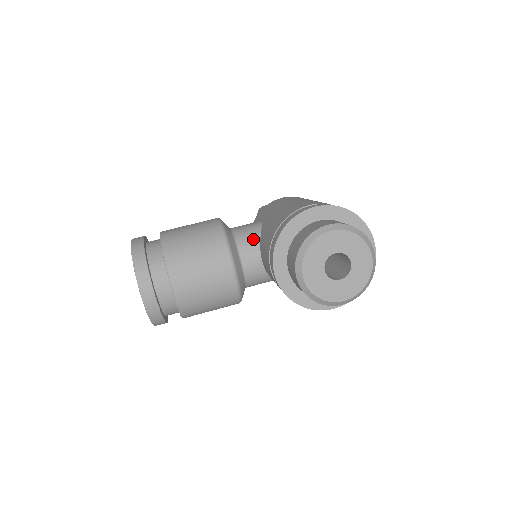
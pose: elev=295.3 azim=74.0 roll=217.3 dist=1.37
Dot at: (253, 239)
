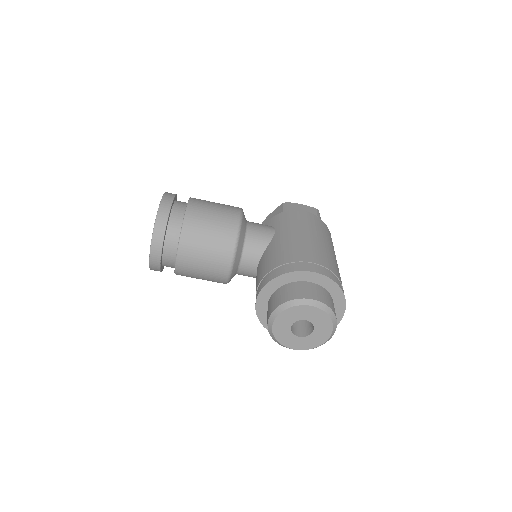
Dot at: (259, 248)
